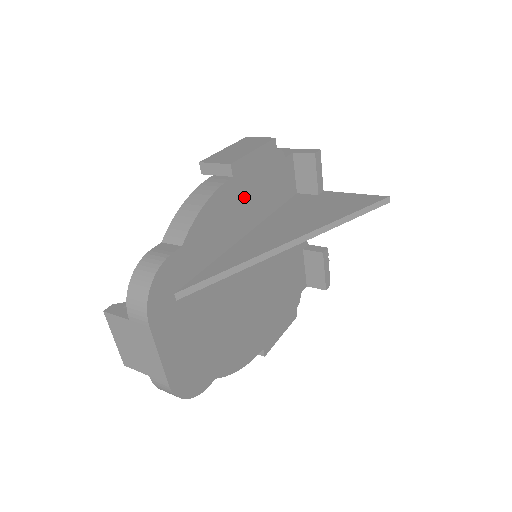
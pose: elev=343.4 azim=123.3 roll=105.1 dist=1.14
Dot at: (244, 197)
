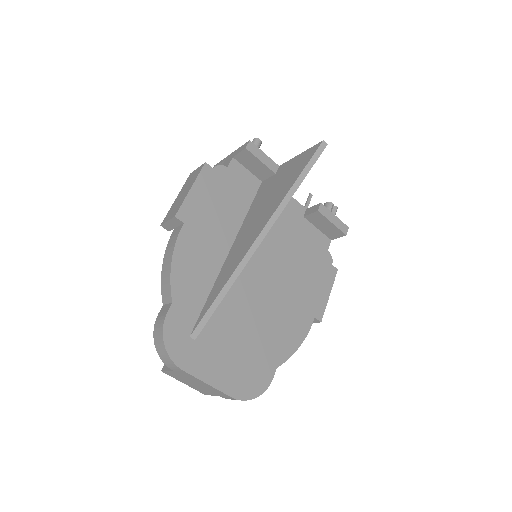
Dot at: (206, 228)
